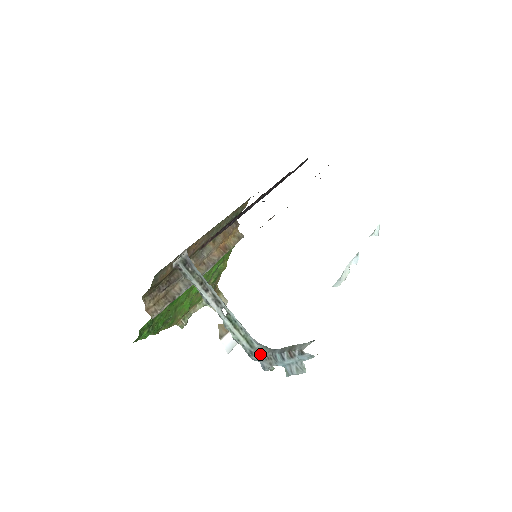
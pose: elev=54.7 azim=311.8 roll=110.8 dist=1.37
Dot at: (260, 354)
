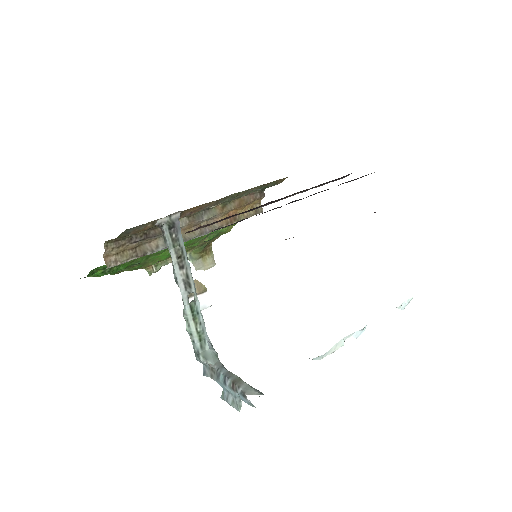
Dot at: (206, 361)
